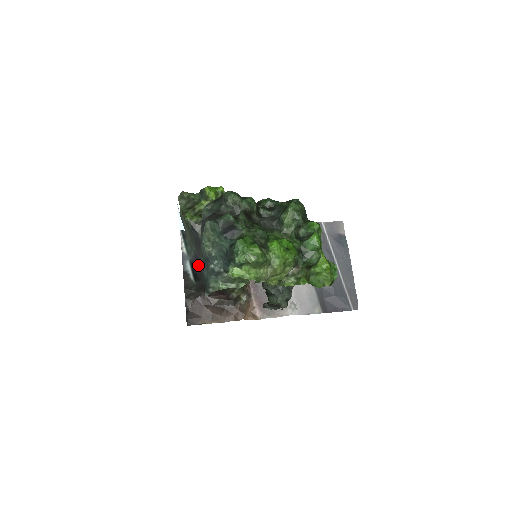
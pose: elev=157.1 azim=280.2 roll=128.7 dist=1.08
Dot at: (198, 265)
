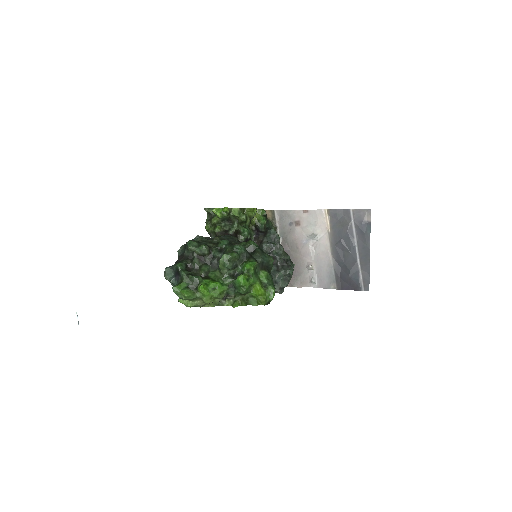
Dot at: occluded
